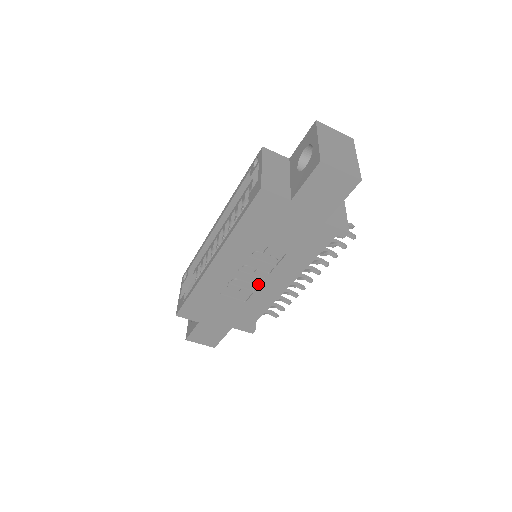
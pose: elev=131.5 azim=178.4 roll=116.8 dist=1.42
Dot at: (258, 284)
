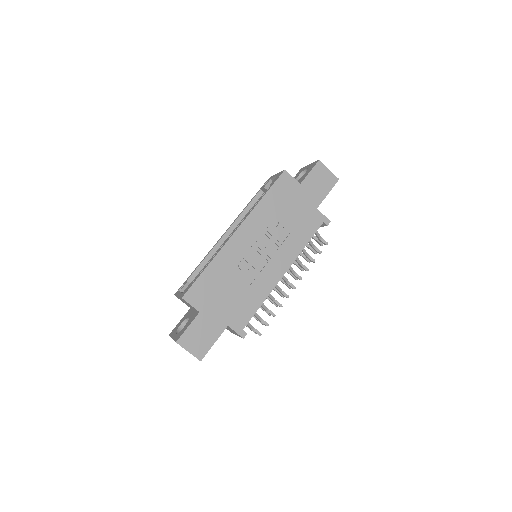
Dot at: (263, 266)
